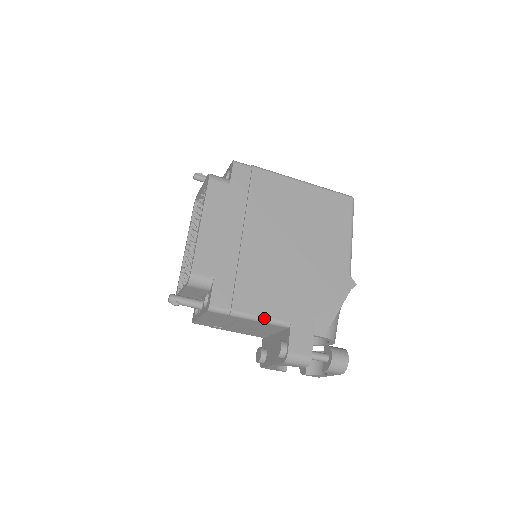
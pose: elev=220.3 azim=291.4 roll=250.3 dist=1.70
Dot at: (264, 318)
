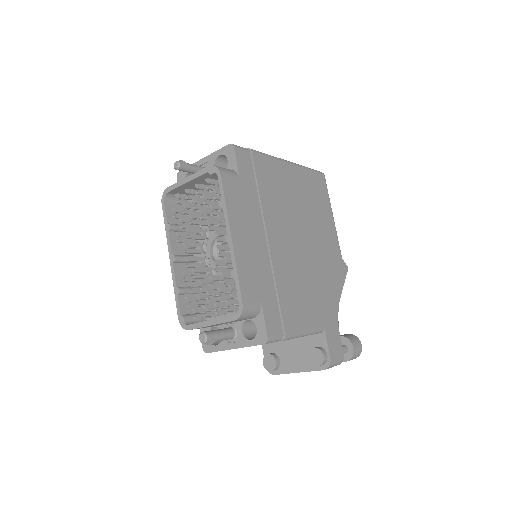
Dot at: (308, 331)
